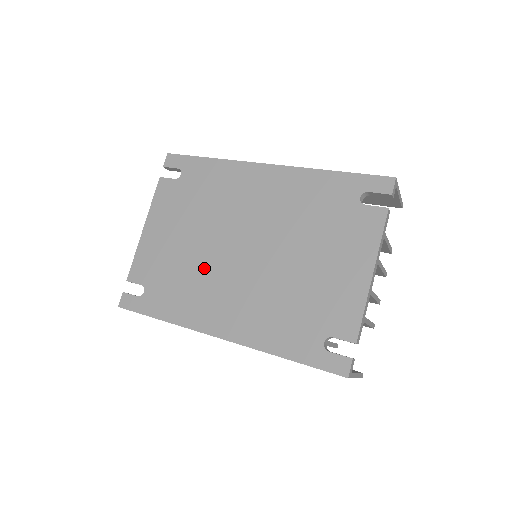
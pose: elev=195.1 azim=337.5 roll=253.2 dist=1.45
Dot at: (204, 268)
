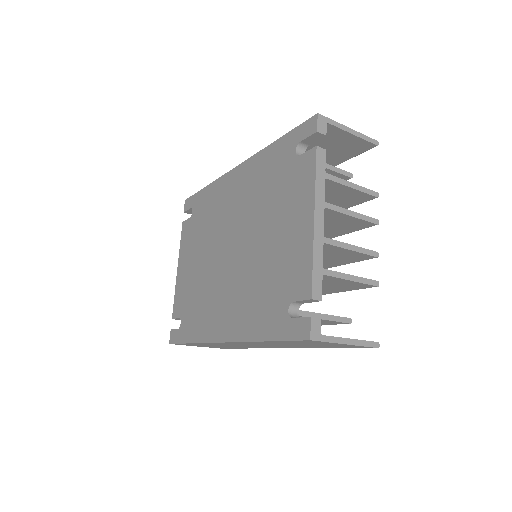
Dot at: (209, 282)
